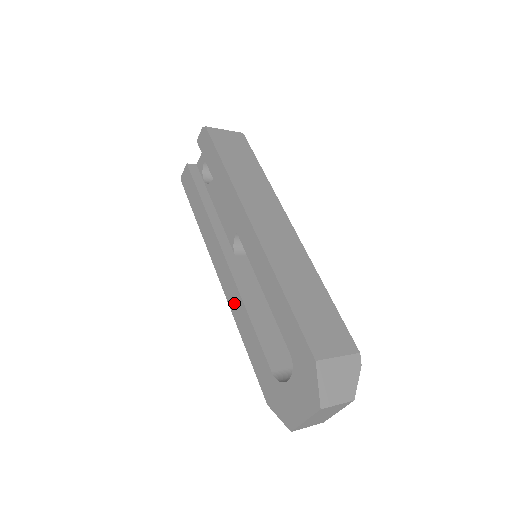
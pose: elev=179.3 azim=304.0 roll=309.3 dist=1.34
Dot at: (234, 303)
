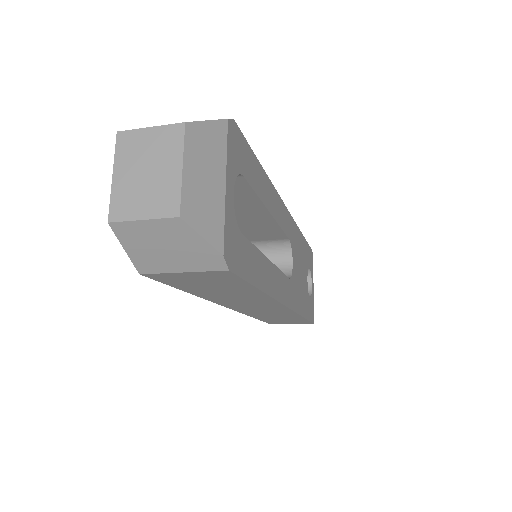
Dot at: occluded
